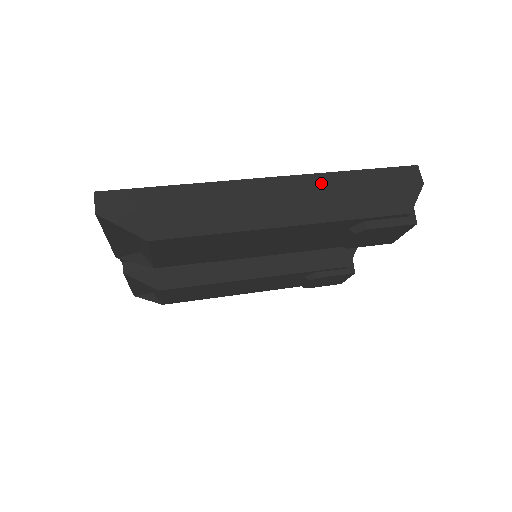
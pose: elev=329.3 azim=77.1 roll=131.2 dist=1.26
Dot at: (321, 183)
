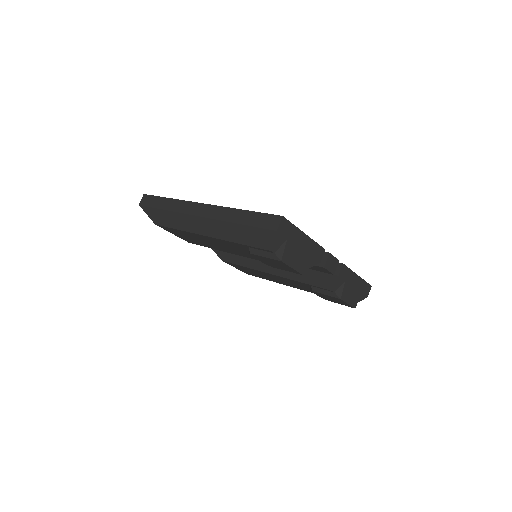
Dot at: (223, 214)
